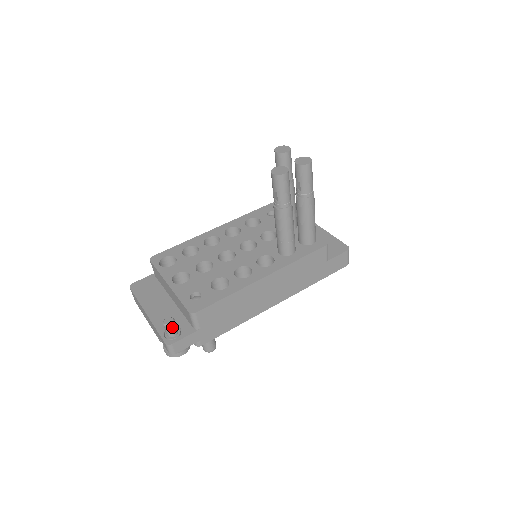
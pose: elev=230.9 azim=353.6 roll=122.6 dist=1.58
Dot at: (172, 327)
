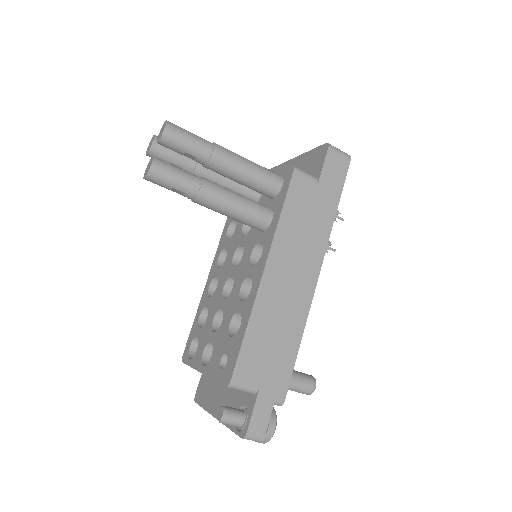
Dot at: (229, 417)
